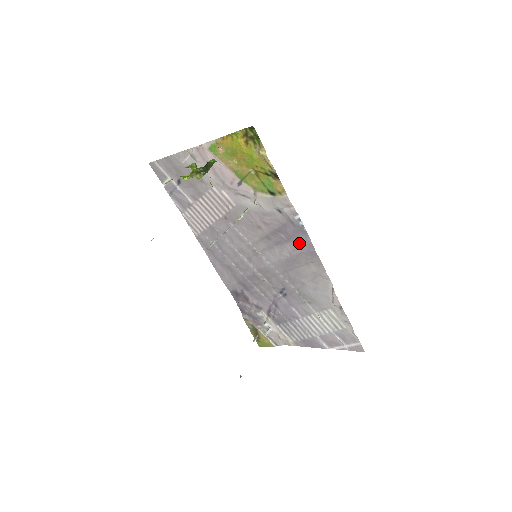
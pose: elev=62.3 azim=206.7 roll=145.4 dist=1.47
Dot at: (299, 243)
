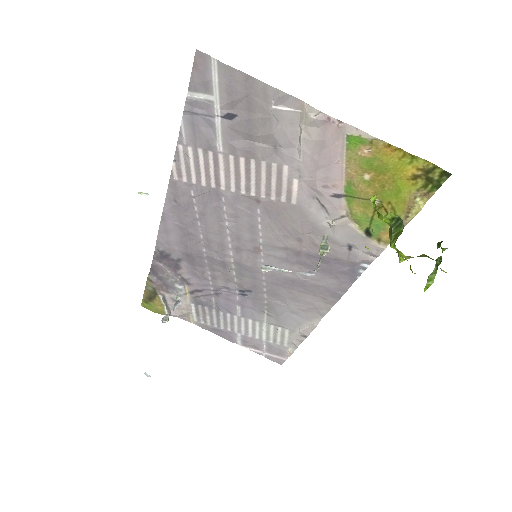
Dot at: (332, 280)
